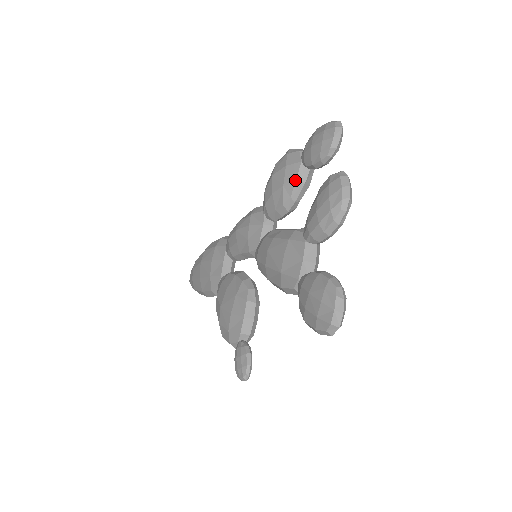
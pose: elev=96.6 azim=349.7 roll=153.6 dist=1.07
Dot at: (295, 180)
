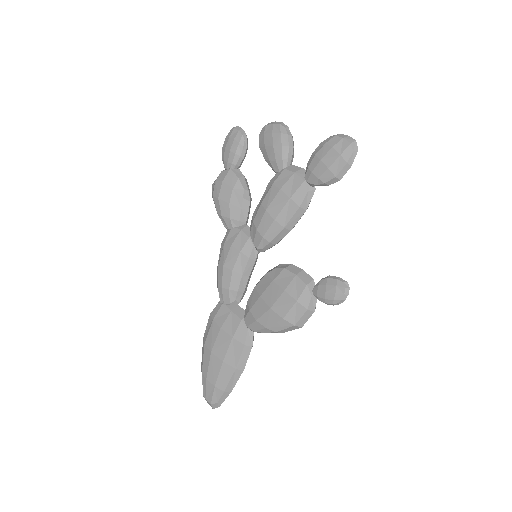
Dot at: (237, 178)
